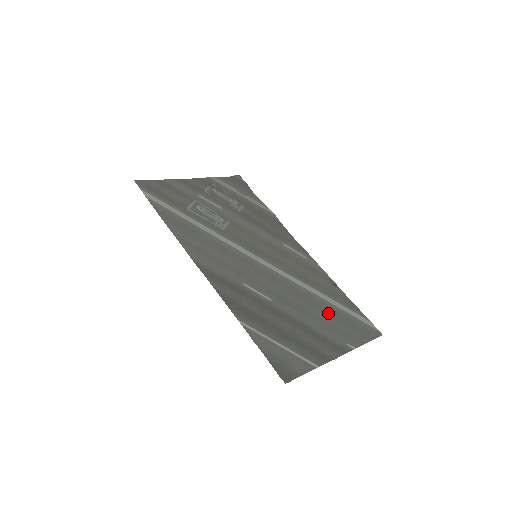
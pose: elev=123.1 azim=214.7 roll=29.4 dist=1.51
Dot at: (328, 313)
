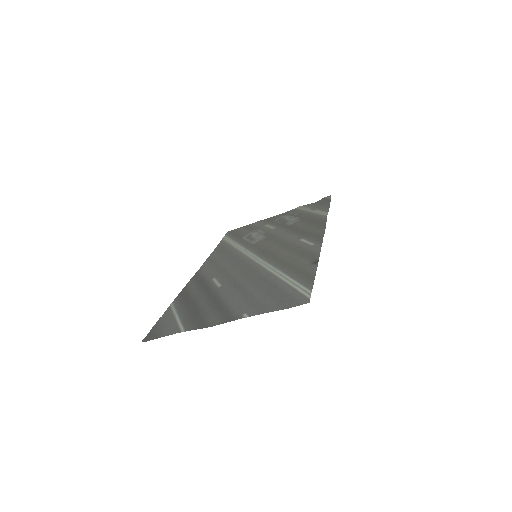
Dot at: (265, 289)
